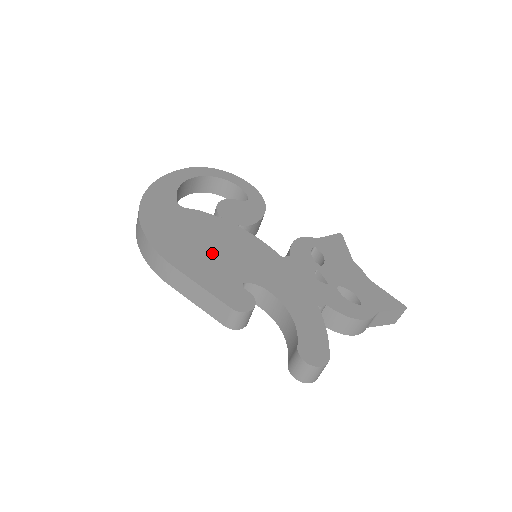
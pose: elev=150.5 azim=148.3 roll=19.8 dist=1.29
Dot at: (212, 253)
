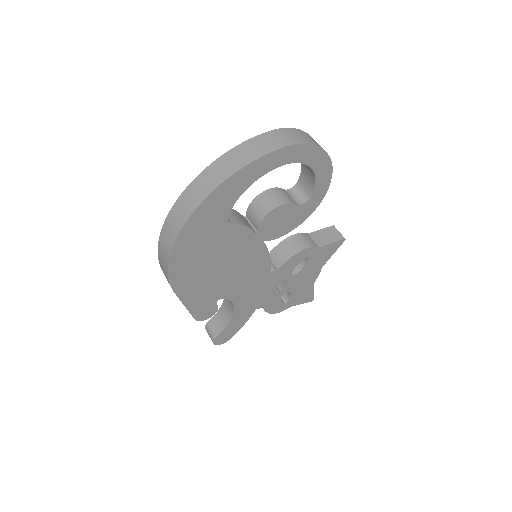
Dot at: (216, 276)
